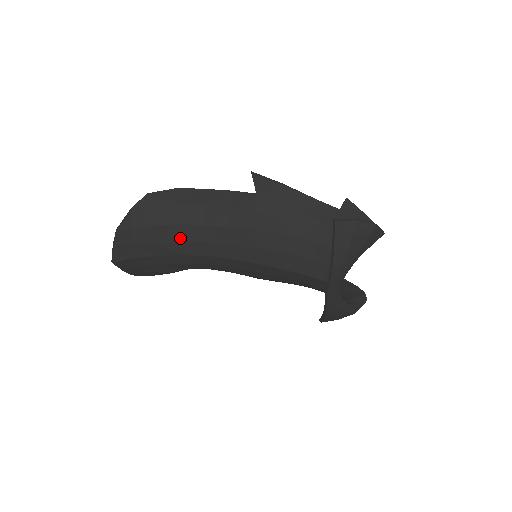
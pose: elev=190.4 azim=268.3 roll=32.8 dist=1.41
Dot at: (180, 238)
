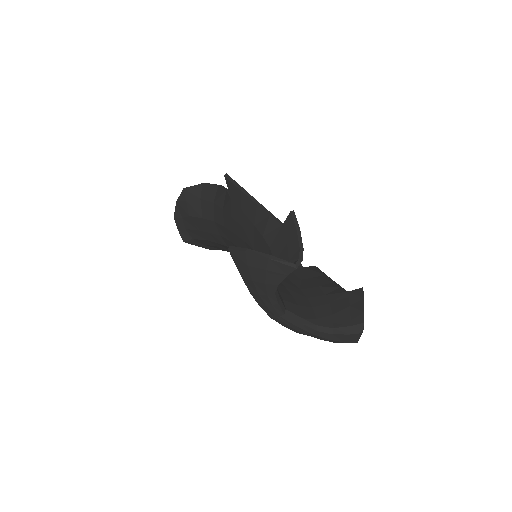
Dot at: (208, 229)
